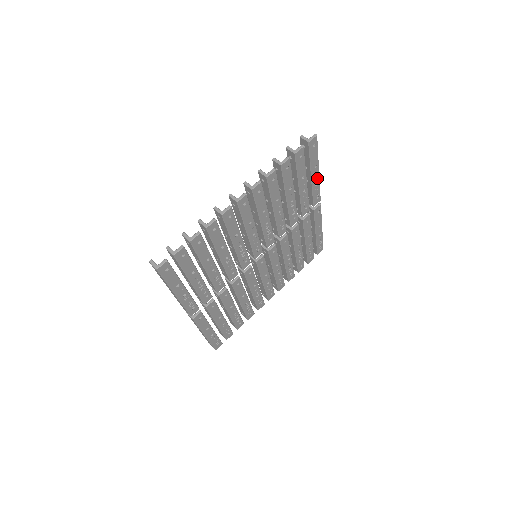
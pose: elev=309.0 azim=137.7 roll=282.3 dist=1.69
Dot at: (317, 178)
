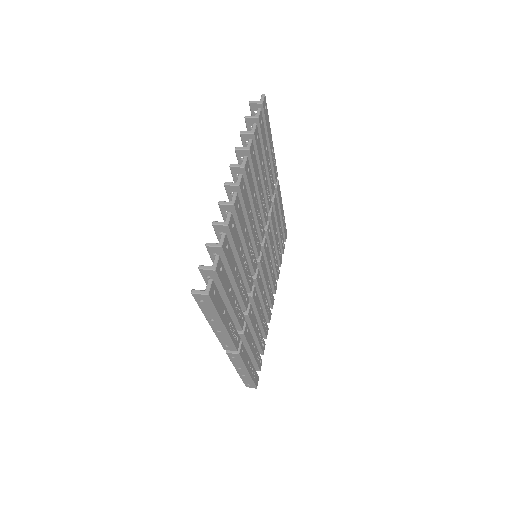
Dot at: (272, 148)
